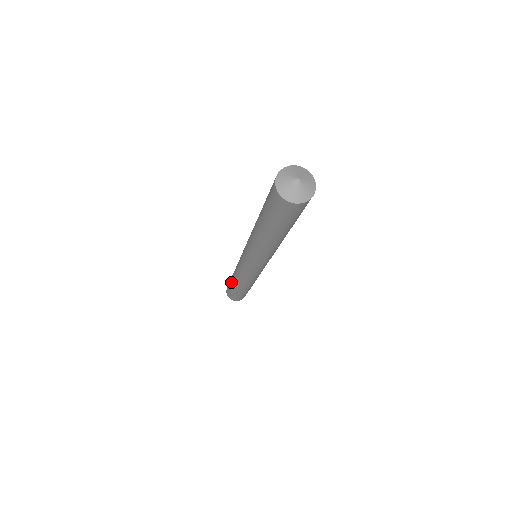
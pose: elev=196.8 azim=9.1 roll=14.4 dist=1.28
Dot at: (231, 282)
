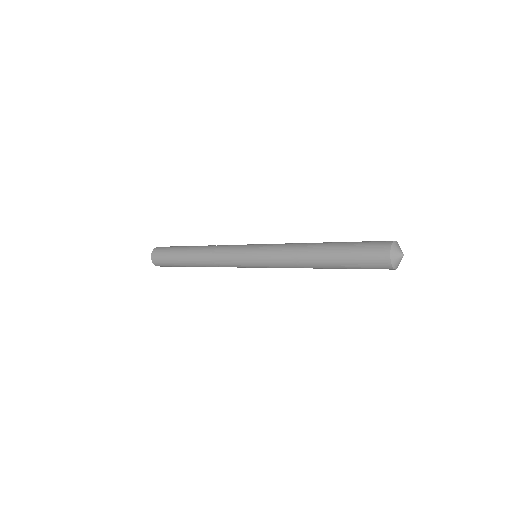
Dot at: (186, 248)
